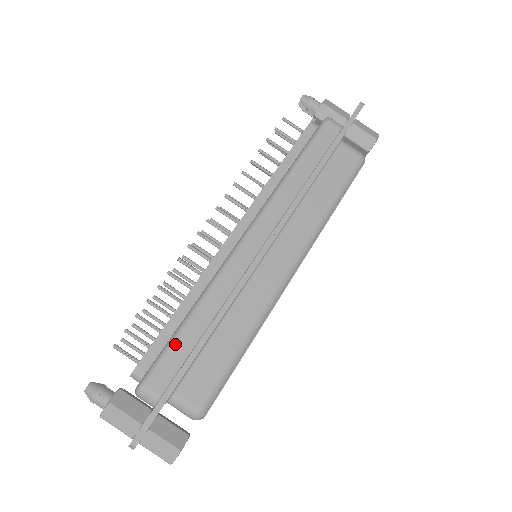
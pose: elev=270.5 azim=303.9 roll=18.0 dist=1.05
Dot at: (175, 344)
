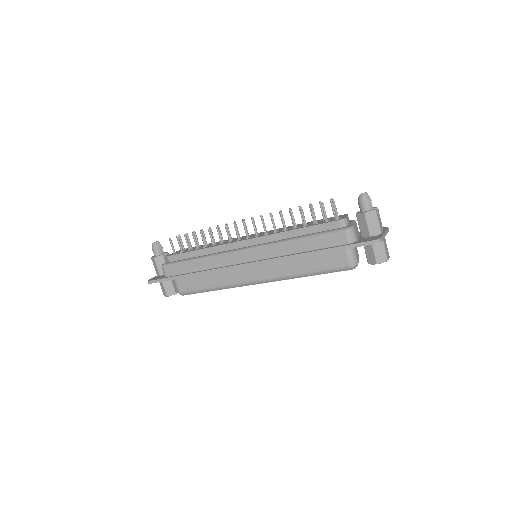
Dot at: (184, 264)
